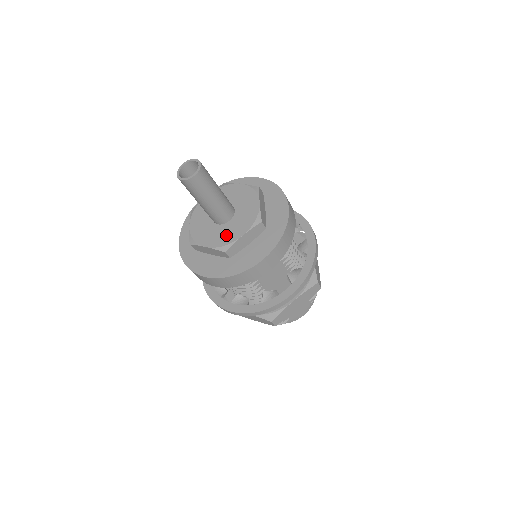
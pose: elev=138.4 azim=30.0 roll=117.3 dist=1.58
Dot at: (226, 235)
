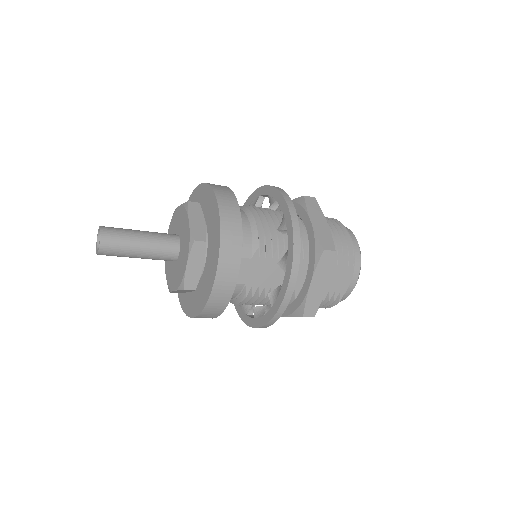
Dot at: (180, 271)
